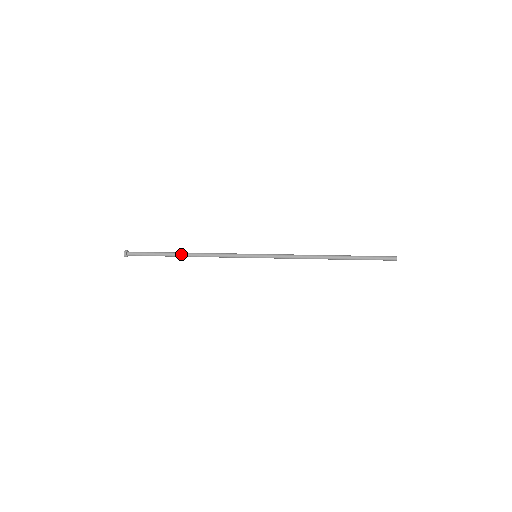
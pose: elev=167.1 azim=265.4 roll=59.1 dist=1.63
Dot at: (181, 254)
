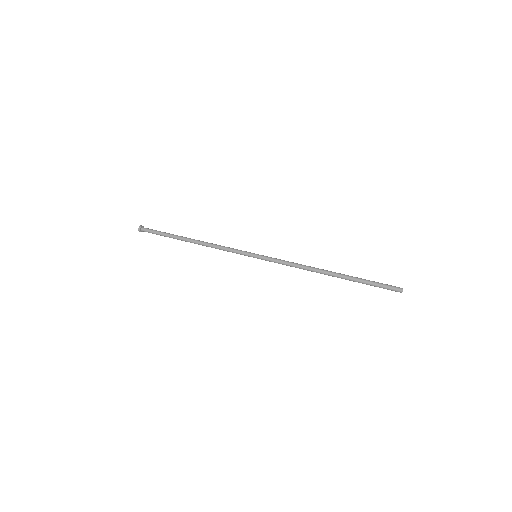
Dot at: (187, 241)
